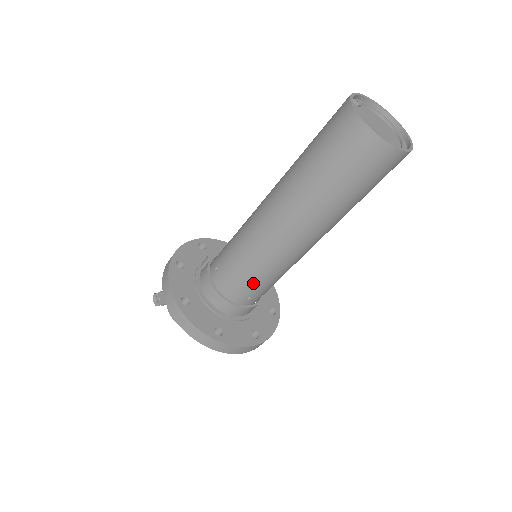
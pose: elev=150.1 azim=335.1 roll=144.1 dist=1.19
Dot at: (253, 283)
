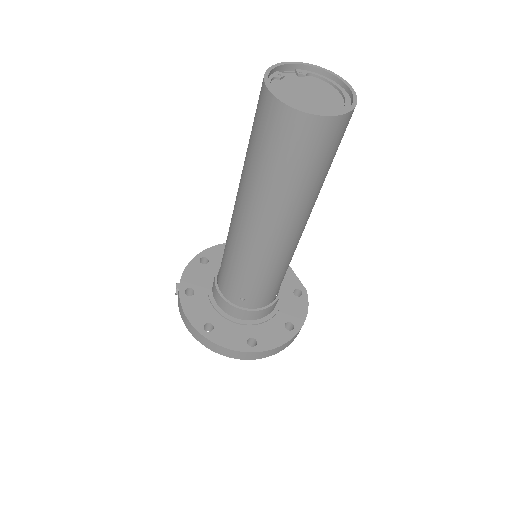
Dot at: (237, 280)
